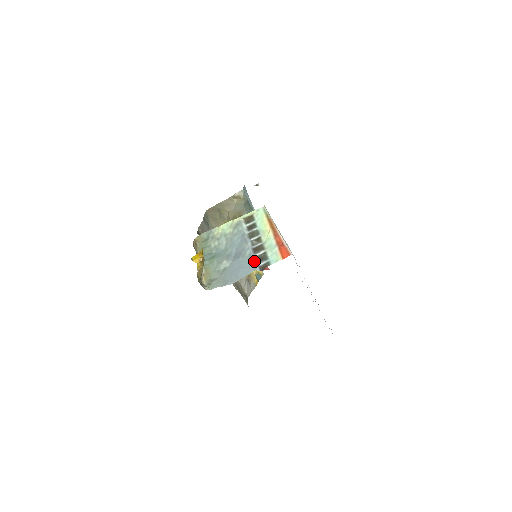
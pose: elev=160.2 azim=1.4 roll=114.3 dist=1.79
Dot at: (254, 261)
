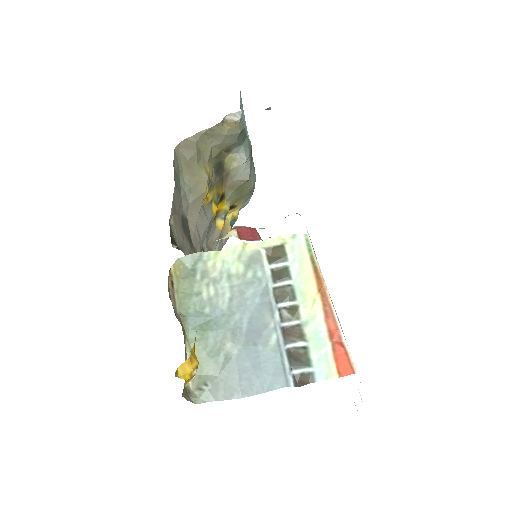
Dot at: (285, 363)
